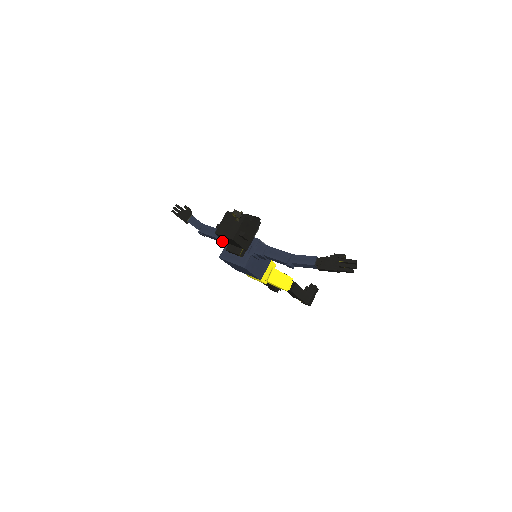
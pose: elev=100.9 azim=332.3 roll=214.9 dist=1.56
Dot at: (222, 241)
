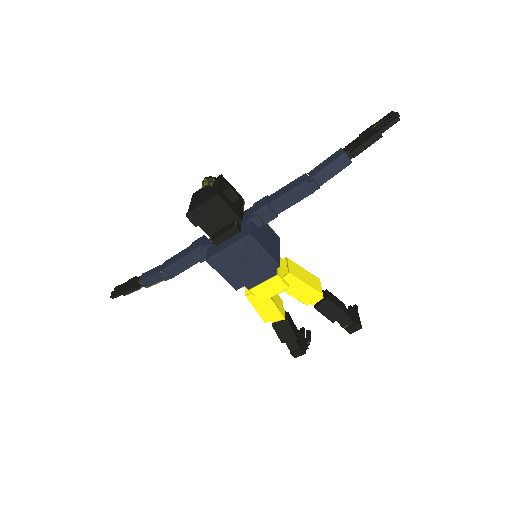
Dot at: (201, 245)
